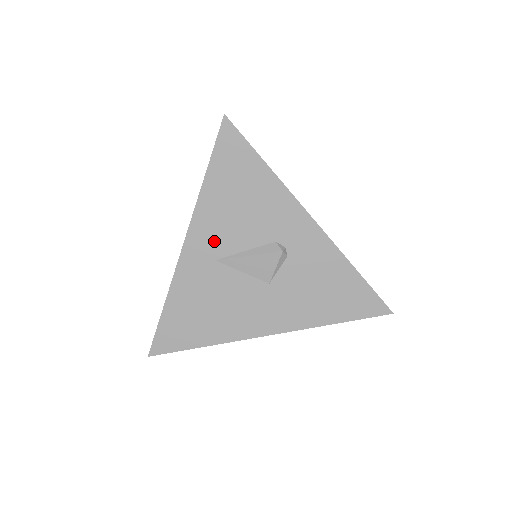
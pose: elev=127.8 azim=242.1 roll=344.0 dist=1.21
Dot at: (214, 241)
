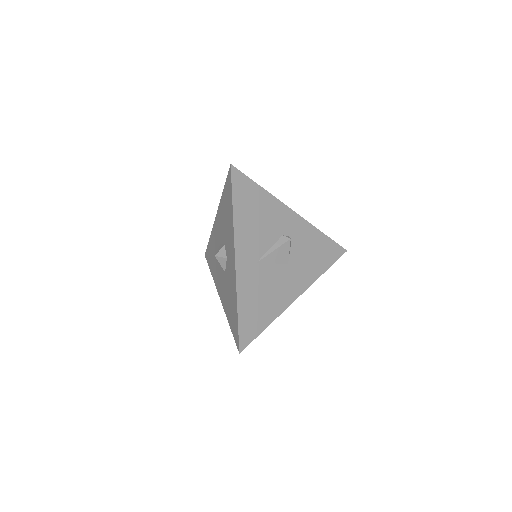
Dot at: (251, 251)
